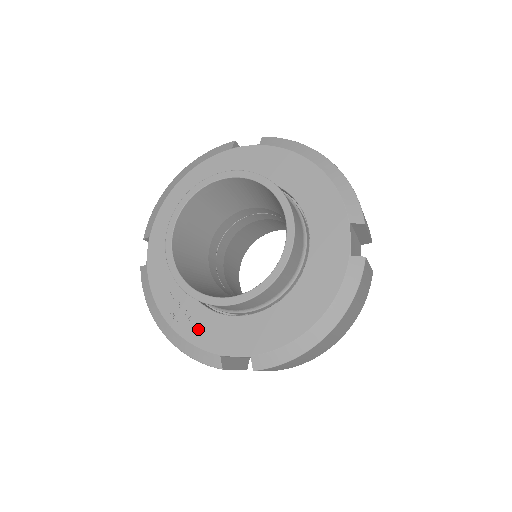
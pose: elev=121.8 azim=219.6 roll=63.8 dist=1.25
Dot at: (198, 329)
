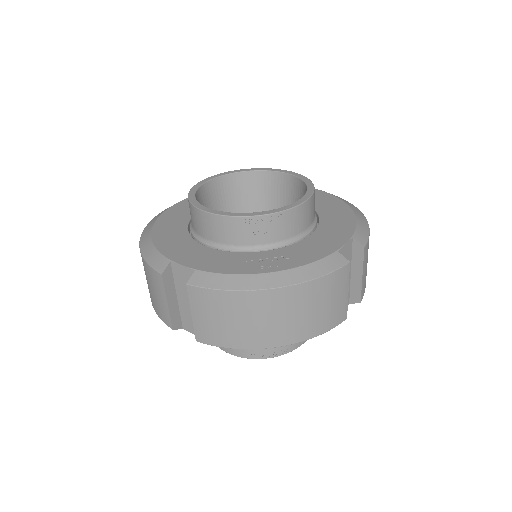
Dot at: (300, 256)
